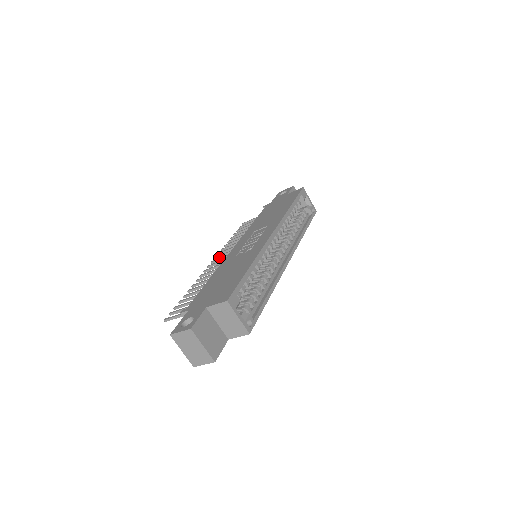
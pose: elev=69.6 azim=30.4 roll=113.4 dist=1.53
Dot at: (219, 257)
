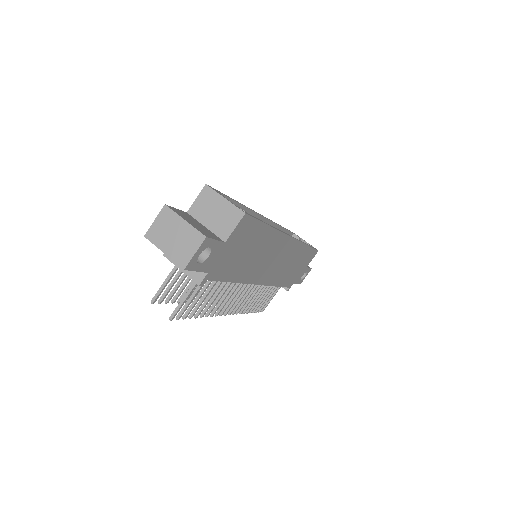
Dot at: occluded
